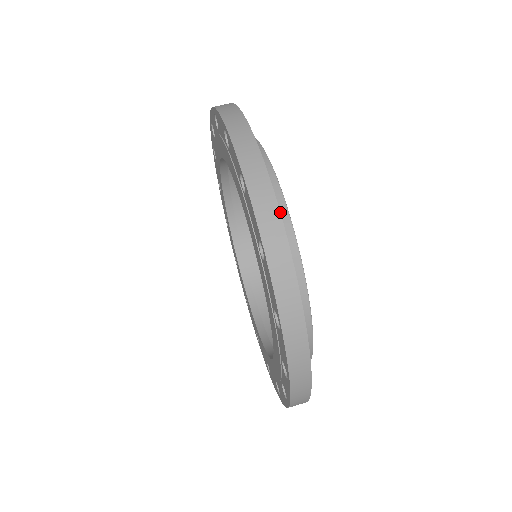
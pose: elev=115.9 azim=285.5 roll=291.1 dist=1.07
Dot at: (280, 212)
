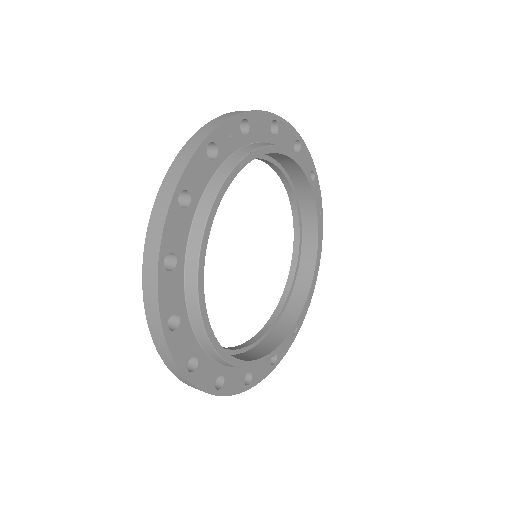
Dot at: occluded
